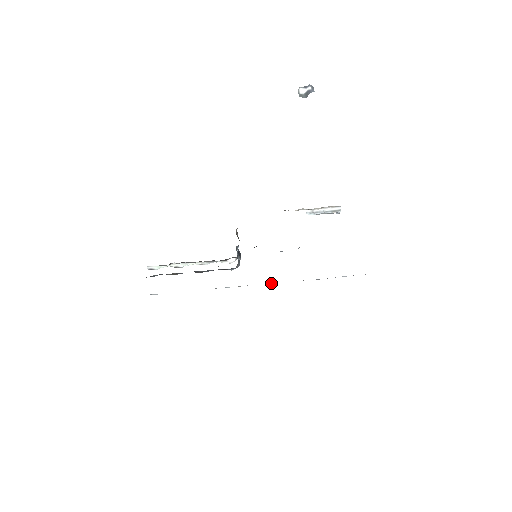
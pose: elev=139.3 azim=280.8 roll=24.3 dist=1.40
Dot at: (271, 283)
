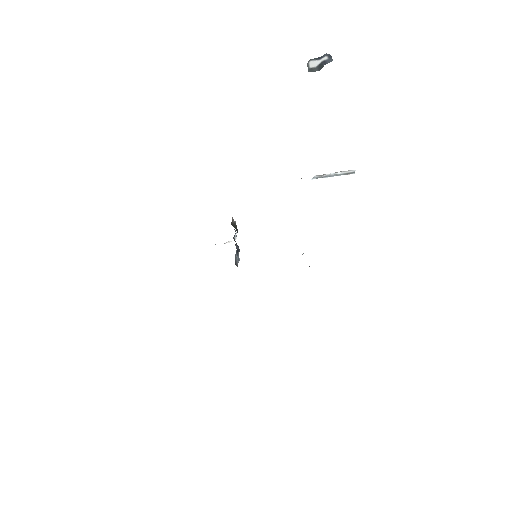
Dot at: occluded
